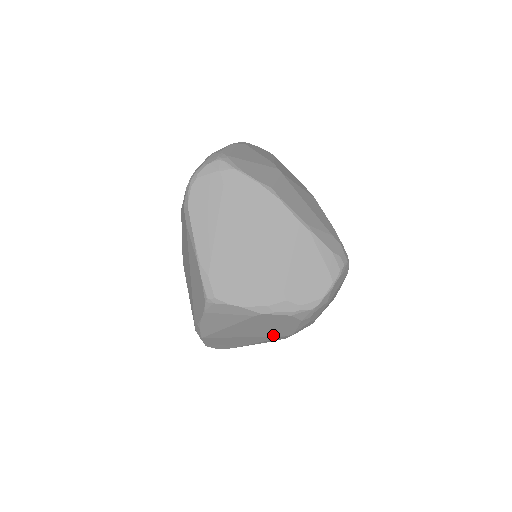
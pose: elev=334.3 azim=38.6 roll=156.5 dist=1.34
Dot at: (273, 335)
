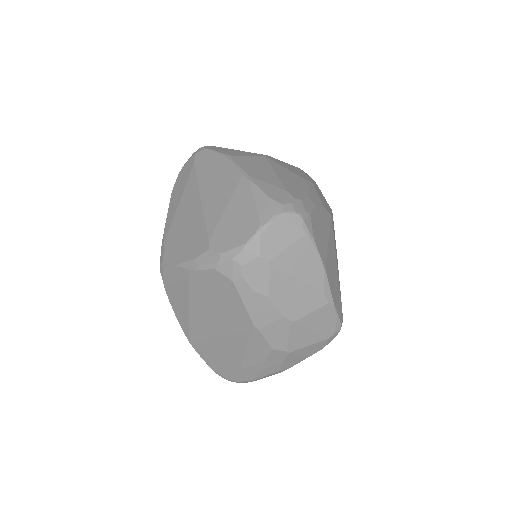
Dot at: (238, 328)
